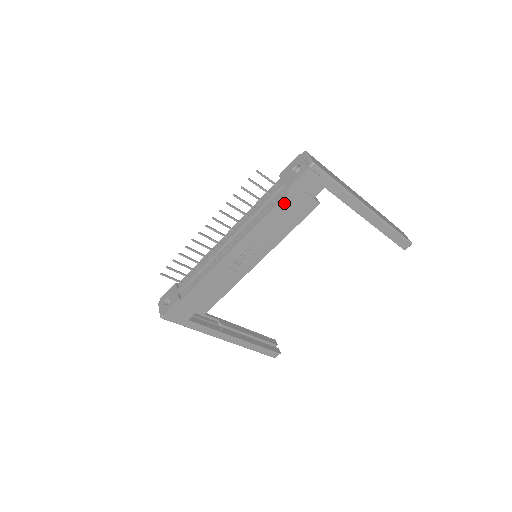
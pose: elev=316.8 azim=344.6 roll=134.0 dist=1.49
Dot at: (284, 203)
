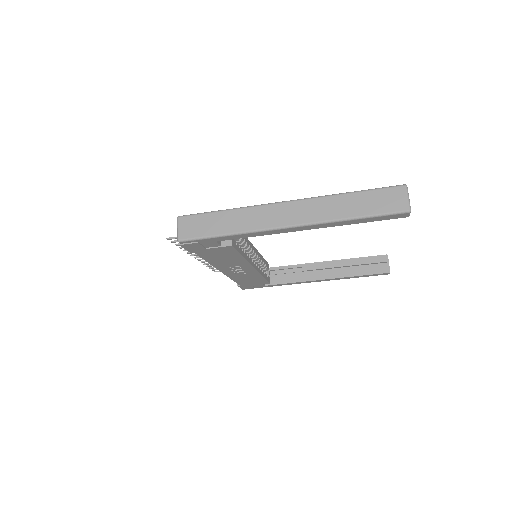
Dot at: (205, 255)
